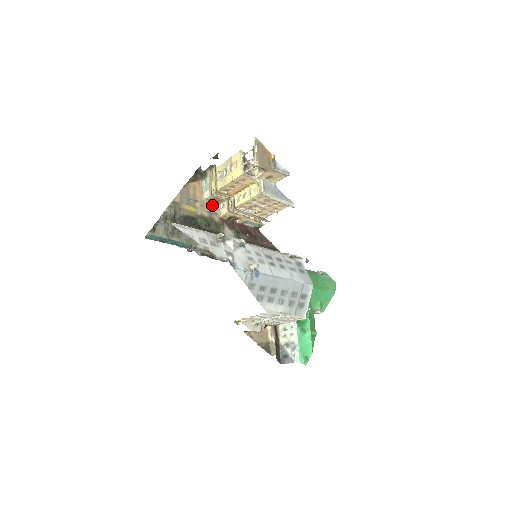
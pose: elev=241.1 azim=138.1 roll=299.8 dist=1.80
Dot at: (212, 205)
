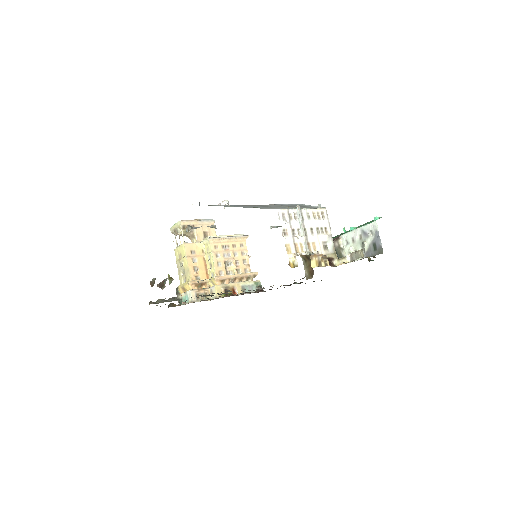
Dot at: occluded
